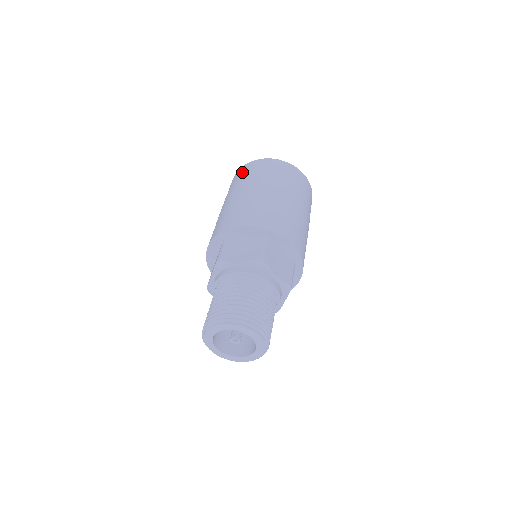
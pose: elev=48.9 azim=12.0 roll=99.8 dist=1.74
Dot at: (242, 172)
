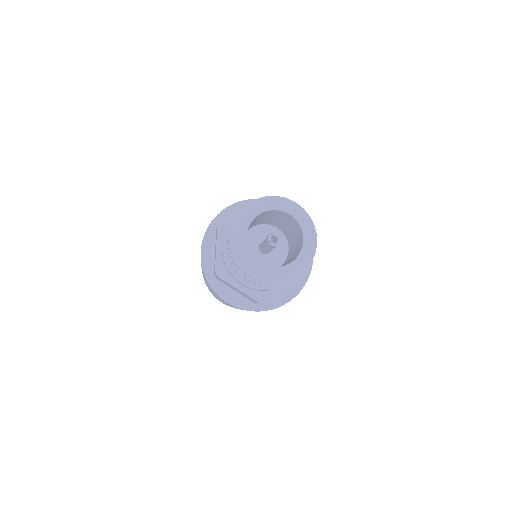
Dot at: occluded
